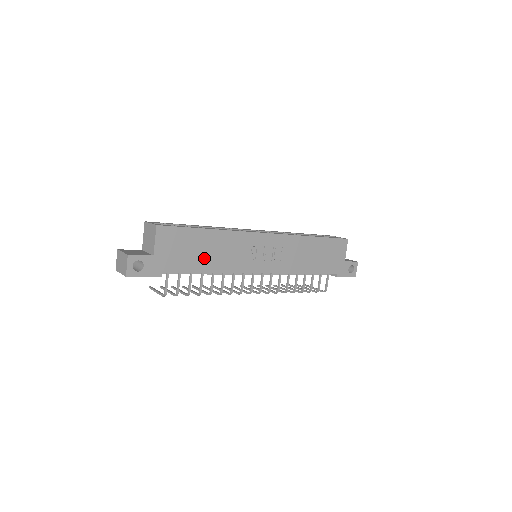
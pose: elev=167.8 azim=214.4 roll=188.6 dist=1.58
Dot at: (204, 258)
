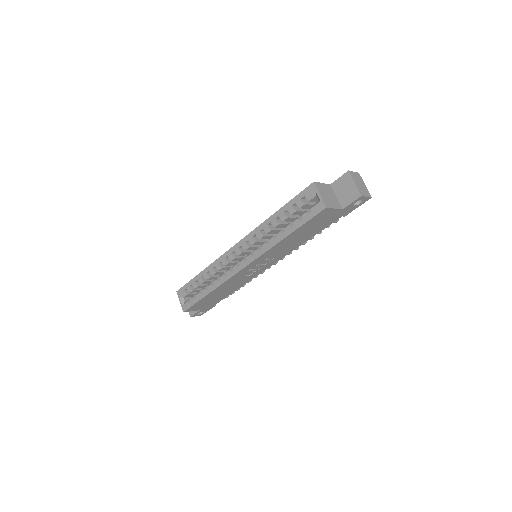
Dot at: (224, 293)
